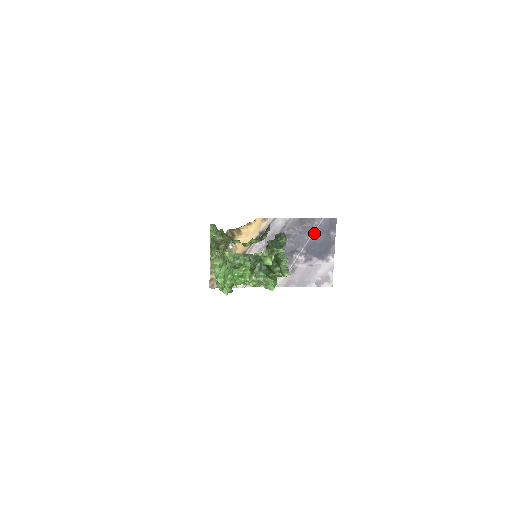
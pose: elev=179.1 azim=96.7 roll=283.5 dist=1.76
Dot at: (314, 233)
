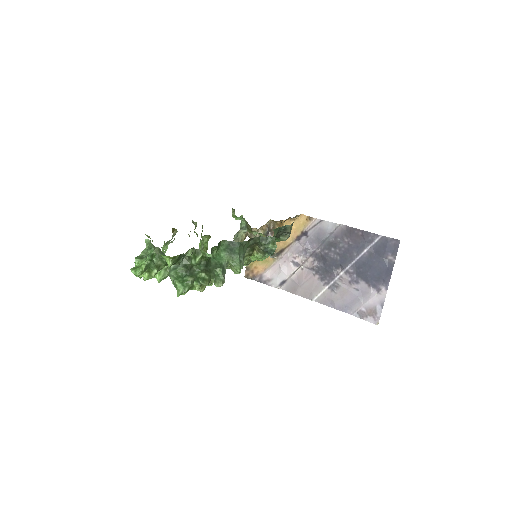
Dot at: (367, 251)
